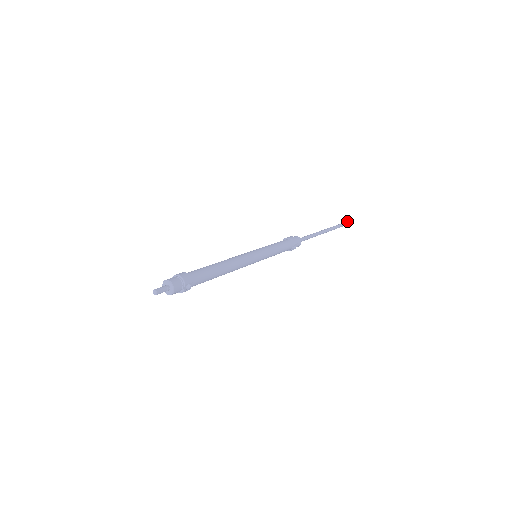
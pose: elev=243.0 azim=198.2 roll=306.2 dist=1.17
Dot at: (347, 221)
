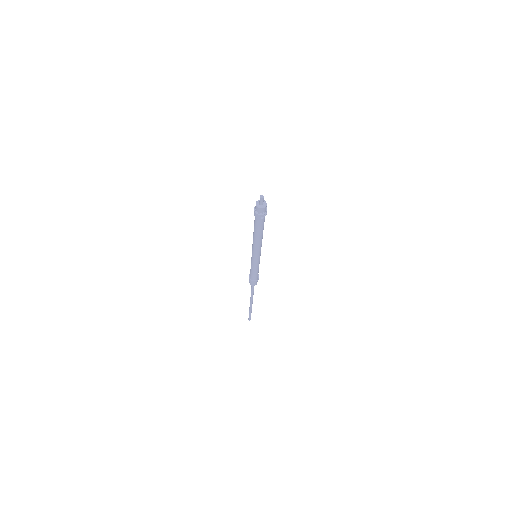
Dot at: occluded
